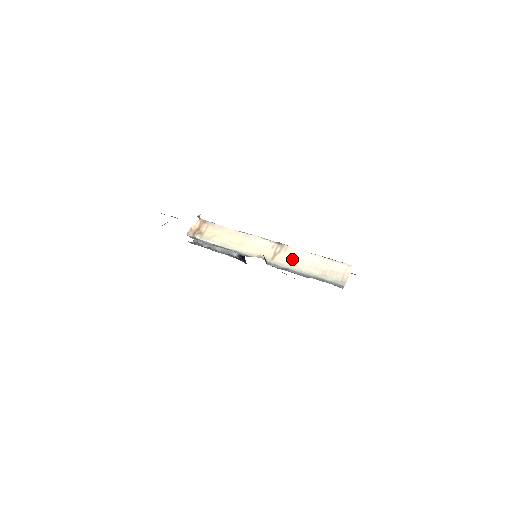
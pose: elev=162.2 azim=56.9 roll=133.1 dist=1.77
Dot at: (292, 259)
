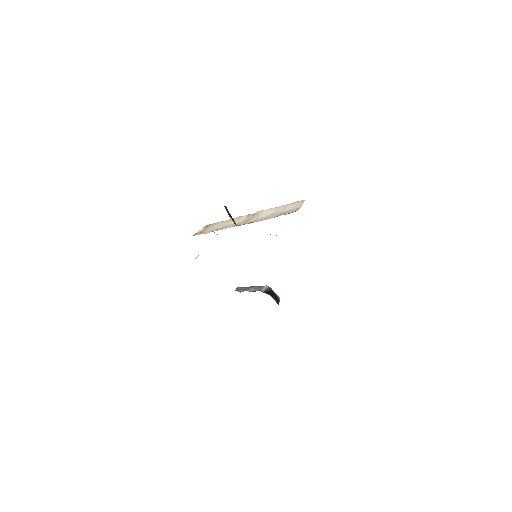
Dot at: (259, 218)
